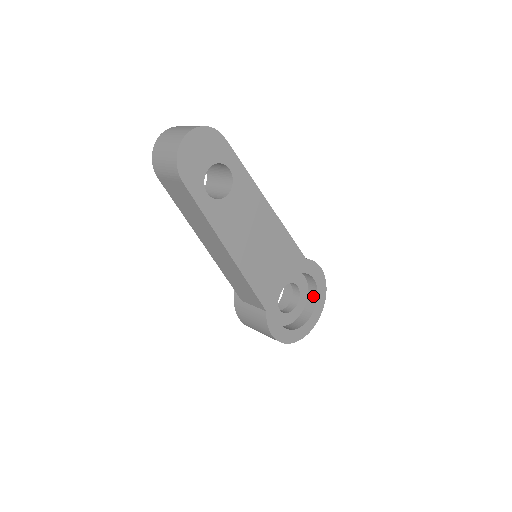
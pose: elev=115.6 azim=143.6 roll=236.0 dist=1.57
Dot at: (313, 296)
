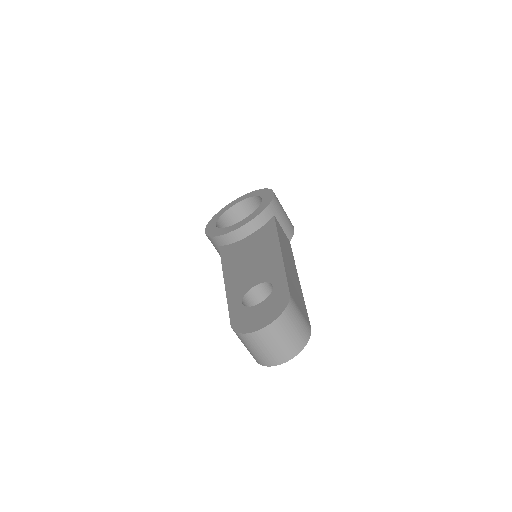
Dot at: occluded
